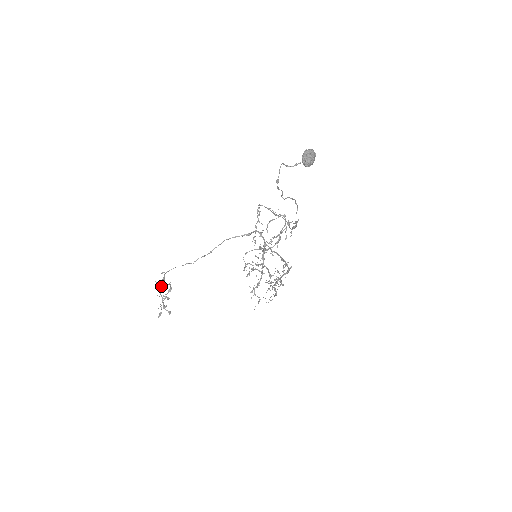
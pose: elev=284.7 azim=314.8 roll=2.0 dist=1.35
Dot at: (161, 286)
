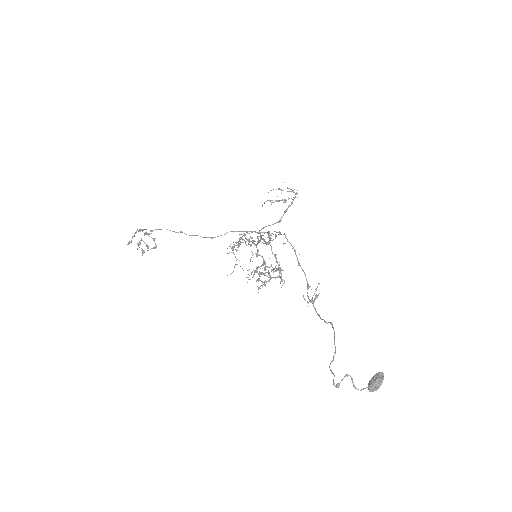
Dot at: (142, 231)
